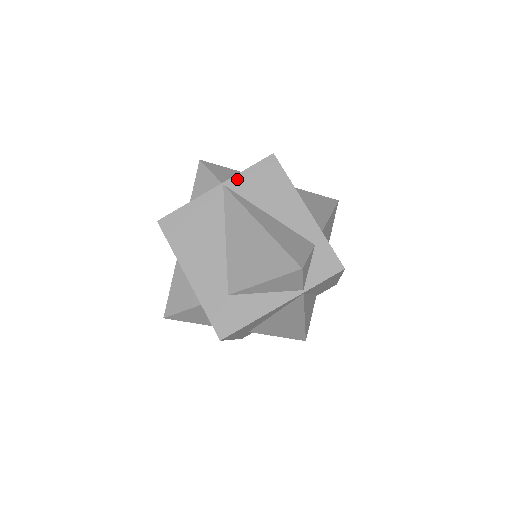
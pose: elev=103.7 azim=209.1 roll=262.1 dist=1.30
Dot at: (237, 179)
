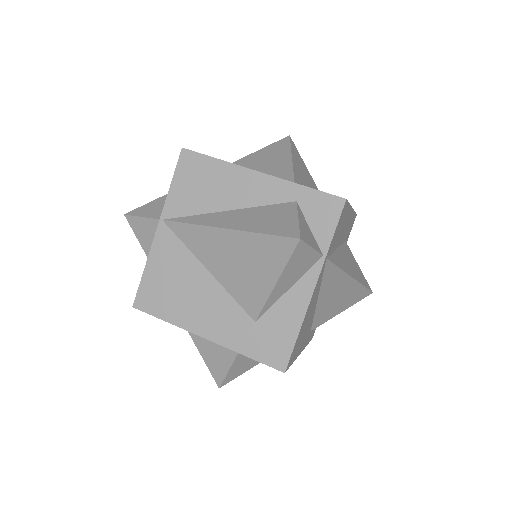
Dot at: (170, 203)
